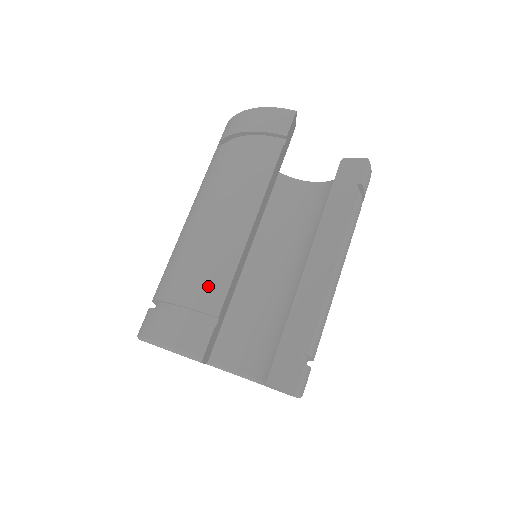
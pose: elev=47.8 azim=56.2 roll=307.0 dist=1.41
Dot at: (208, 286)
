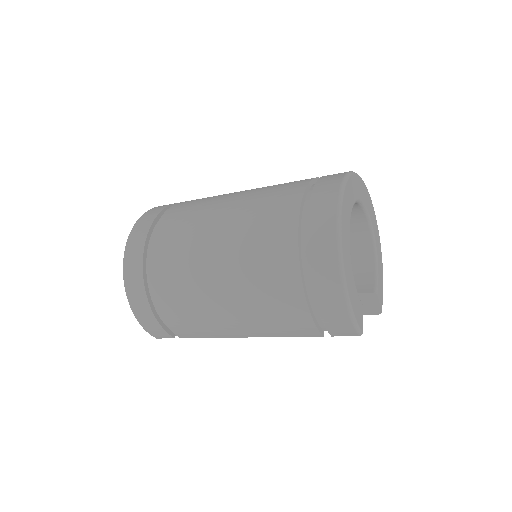
Dot at: (188, 331)
